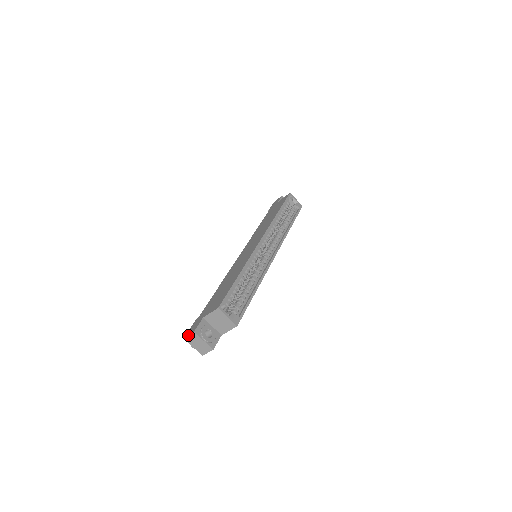
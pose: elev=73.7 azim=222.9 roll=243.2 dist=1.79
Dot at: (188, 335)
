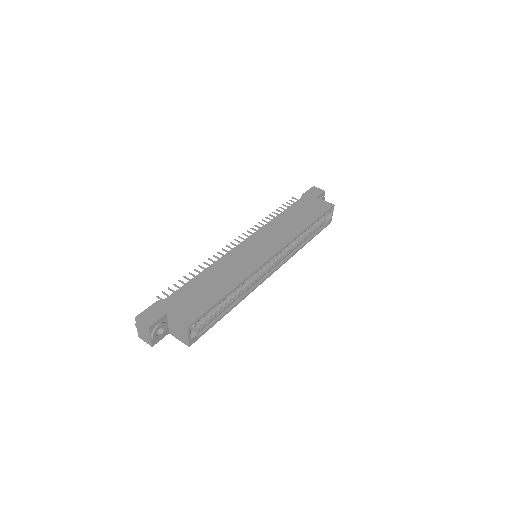
Dot at: (141, 321)
